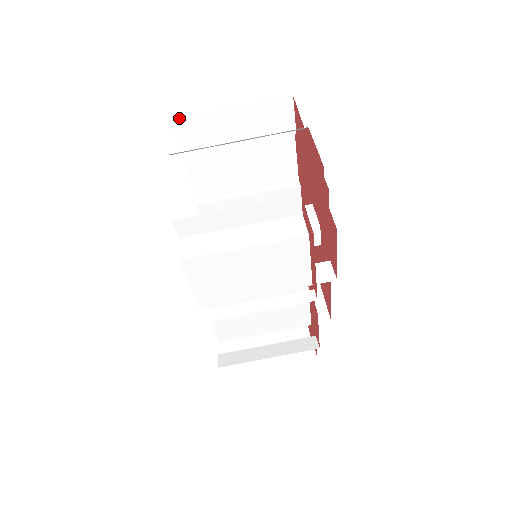
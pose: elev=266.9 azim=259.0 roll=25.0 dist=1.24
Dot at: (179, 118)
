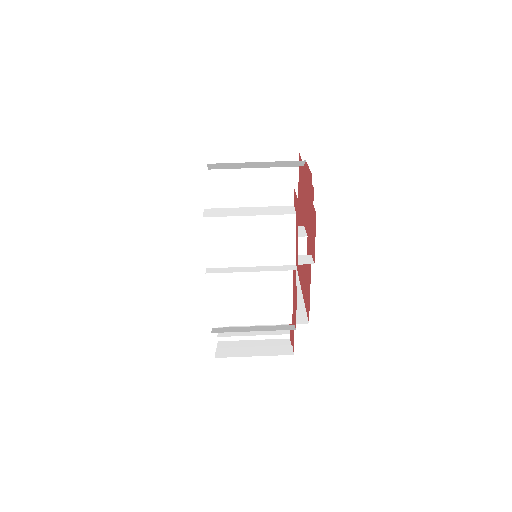
Dot at: (217, 155)
